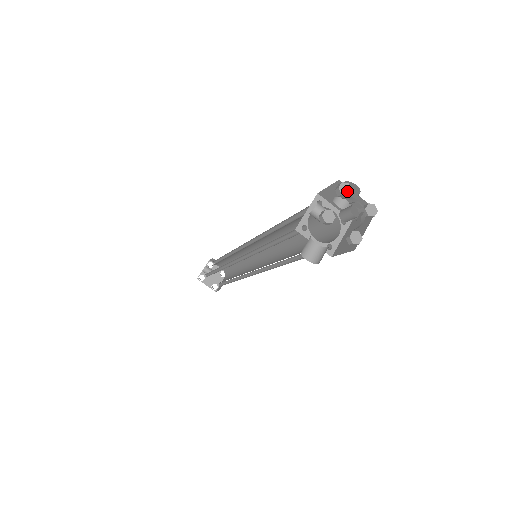
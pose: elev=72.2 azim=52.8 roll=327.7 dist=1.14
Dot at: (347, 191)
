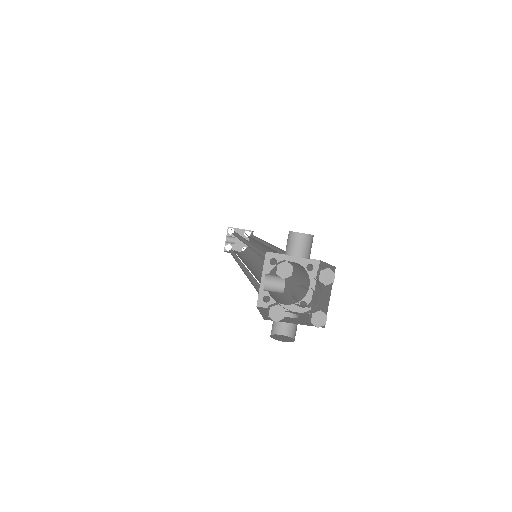
Dot at: (288, 271)
